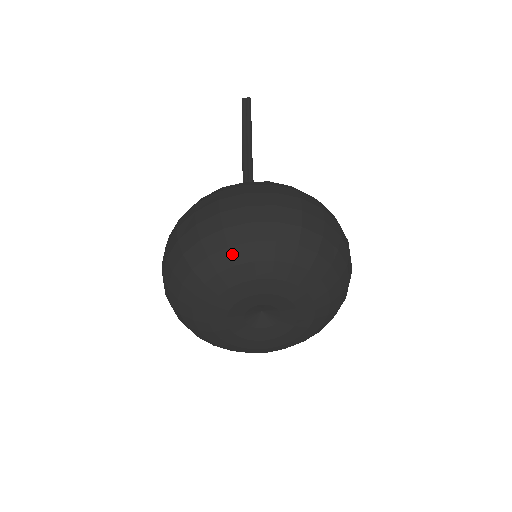
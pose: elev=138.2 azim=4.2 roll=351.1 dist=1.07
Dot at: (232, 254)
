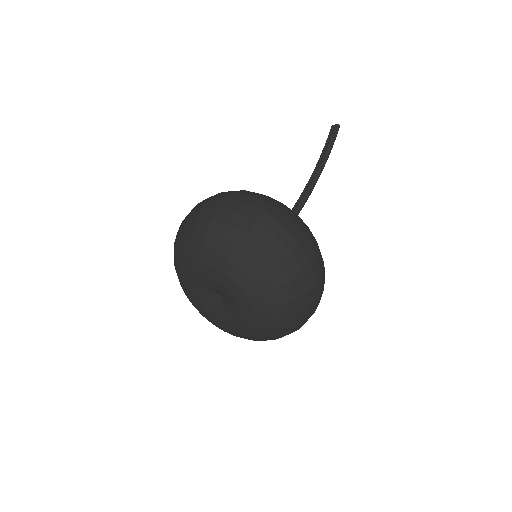
Dot at: (184, 242)
